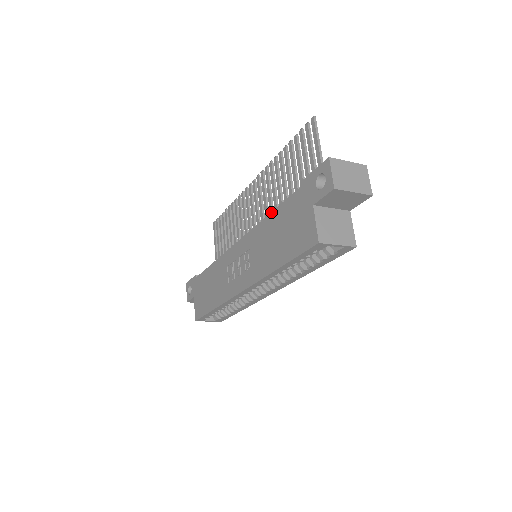
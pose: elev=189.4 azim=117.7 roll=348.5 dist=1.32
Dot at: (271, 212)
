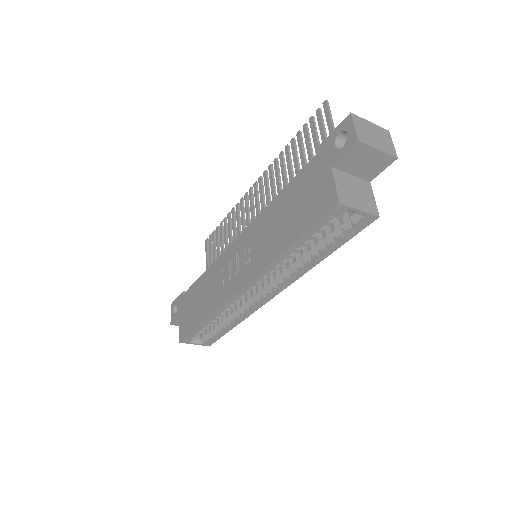
Dot at: (279, 193)
